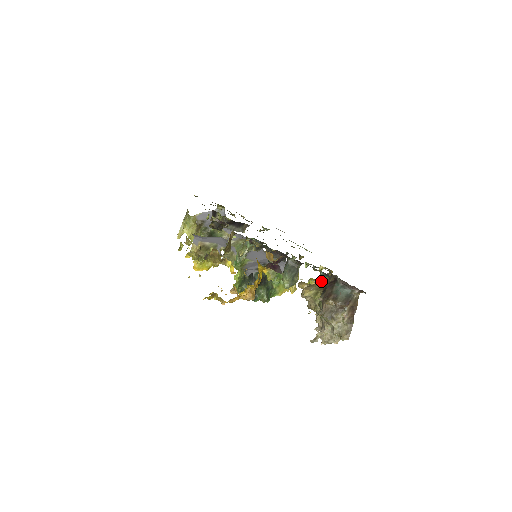
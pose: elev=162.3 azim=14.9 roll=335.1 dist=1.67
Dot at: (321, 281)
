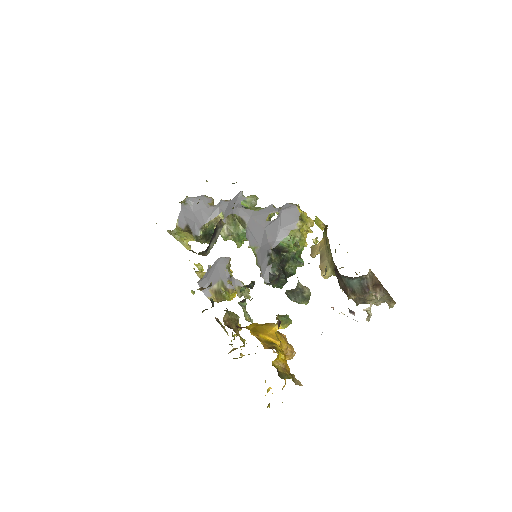
Dot at: (326, 247)
